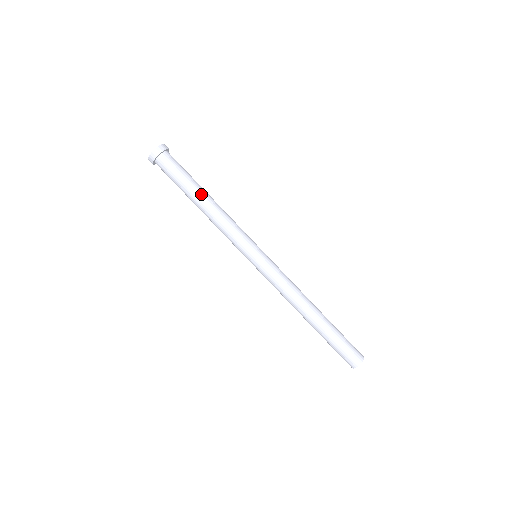
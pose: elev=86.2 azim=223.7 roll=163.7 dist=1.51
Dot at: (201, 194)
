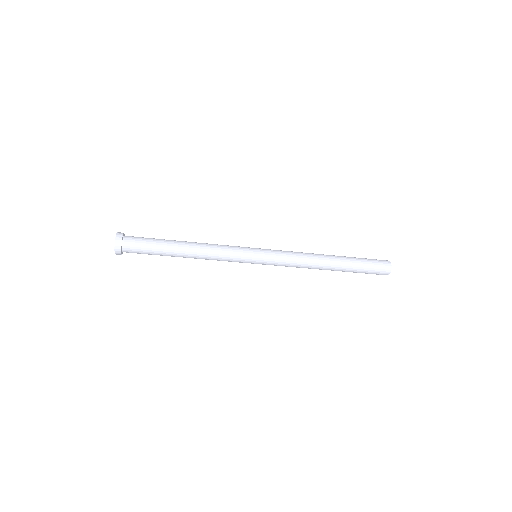
Dot at: occluded
